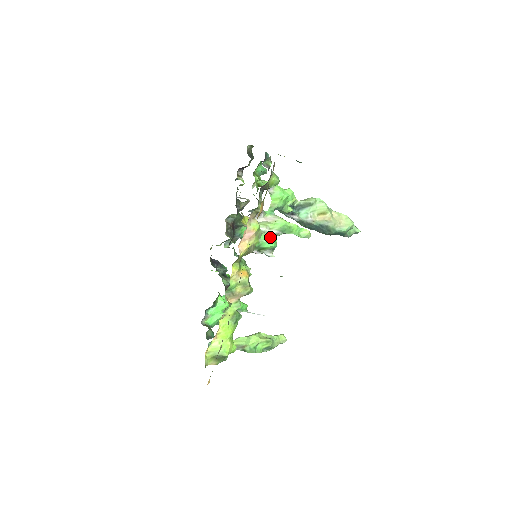
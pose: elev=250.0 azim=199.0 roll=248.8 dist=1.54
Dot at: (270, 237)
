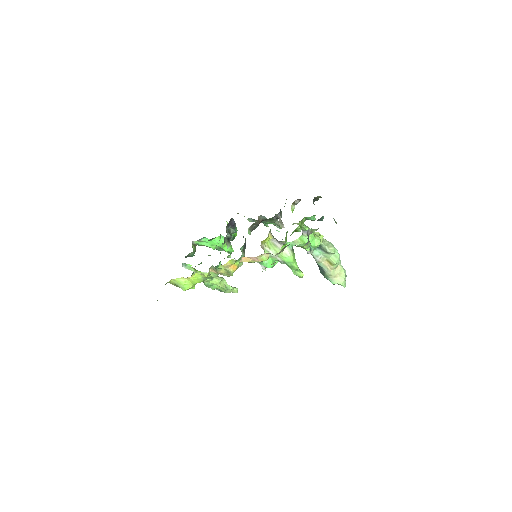
Dot at: (273, 260)
